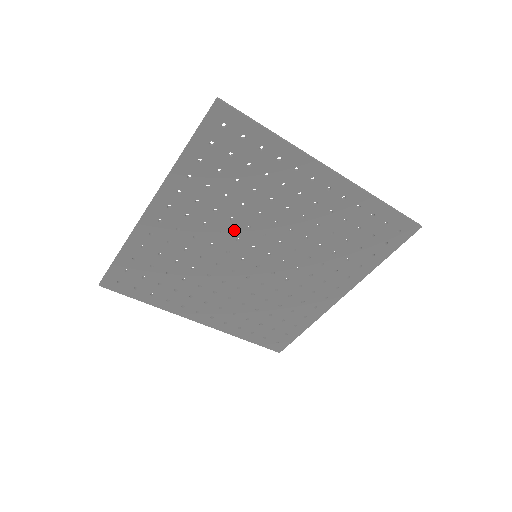
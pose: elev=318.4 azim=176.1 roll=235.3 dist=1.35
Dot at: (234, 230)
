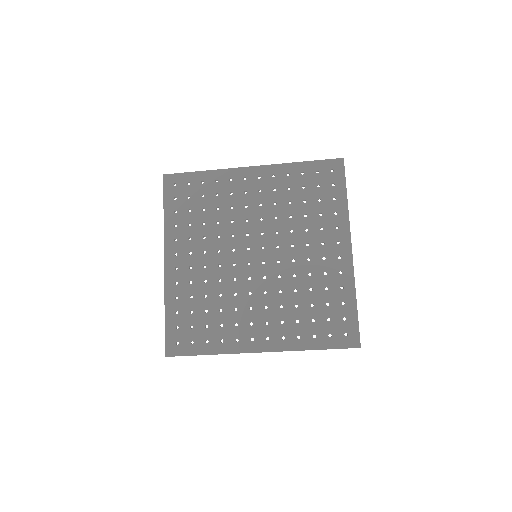
Dot at: (268, 225)
